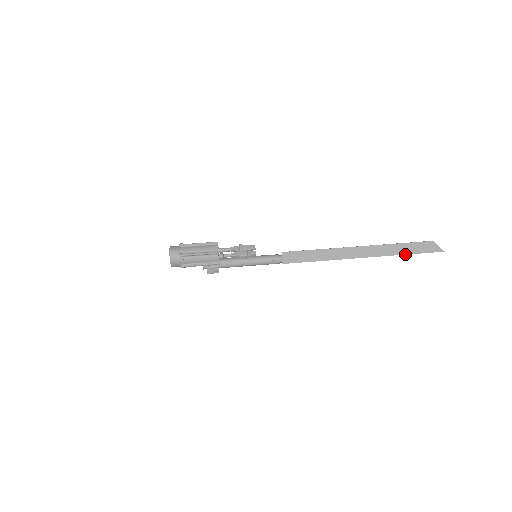
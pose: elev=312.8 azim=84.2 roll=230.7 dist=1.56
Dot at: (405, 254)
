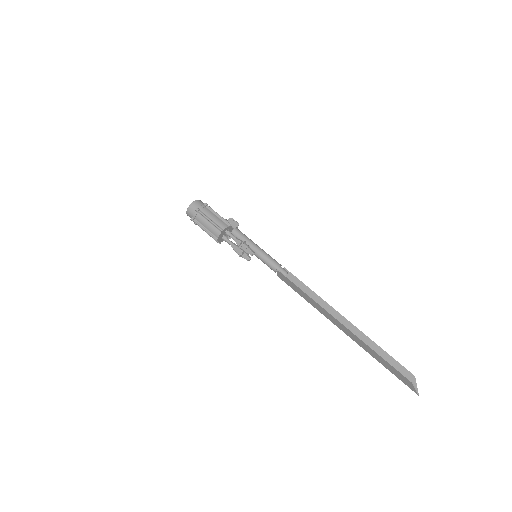
Dot at: occluded
